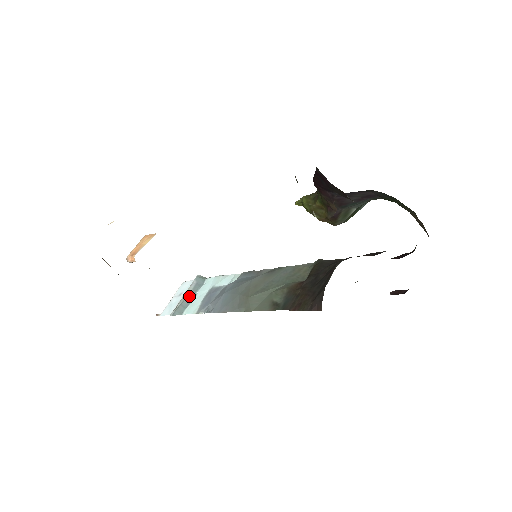
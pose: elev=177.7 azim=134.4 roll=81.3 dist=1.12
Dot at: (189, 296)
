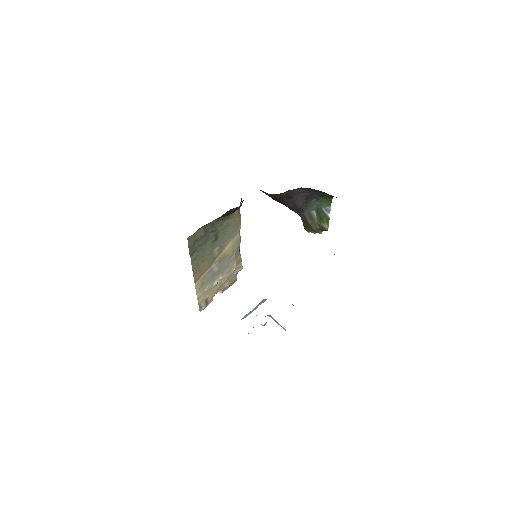
Dot at: (254, 309)
